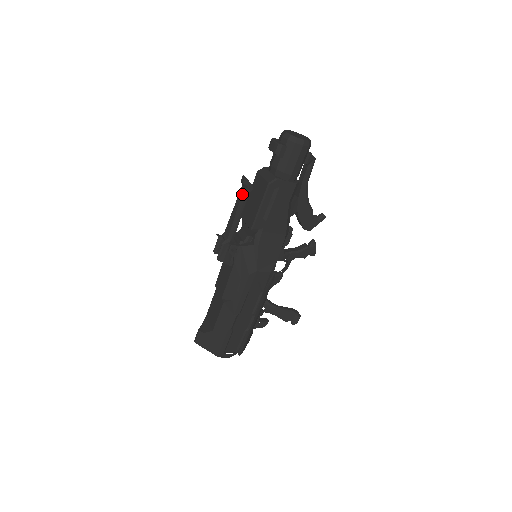
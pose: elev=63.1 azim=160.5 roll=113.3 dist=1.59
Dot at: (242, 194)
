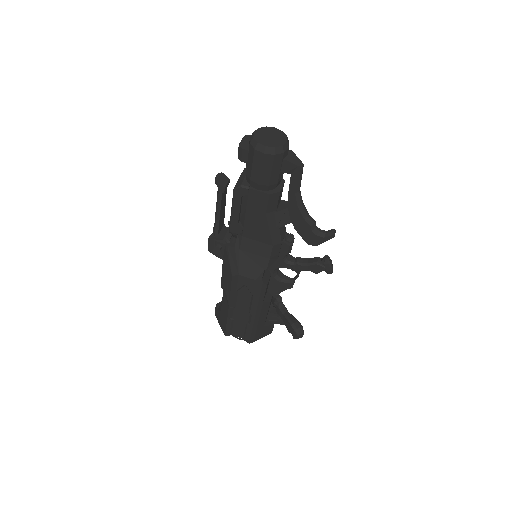
Dot at: (217, 193)
